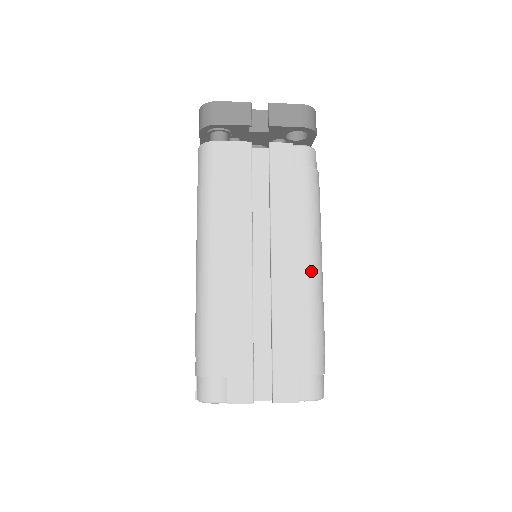
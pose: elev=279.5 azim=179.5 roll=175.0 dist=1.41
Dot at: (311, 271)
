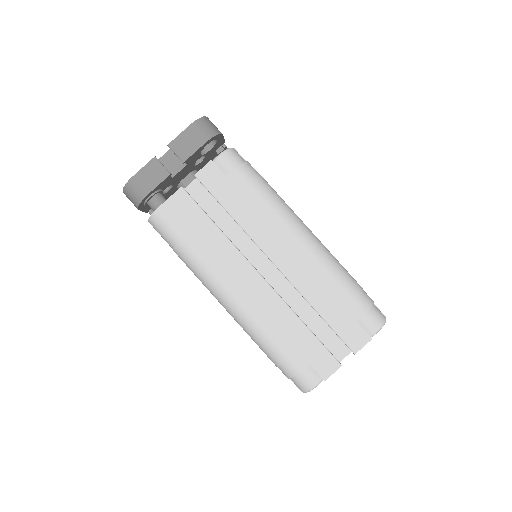
Dot at: (305, 243)
